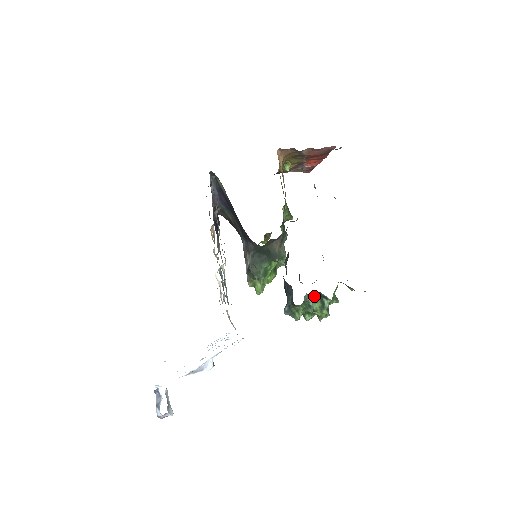
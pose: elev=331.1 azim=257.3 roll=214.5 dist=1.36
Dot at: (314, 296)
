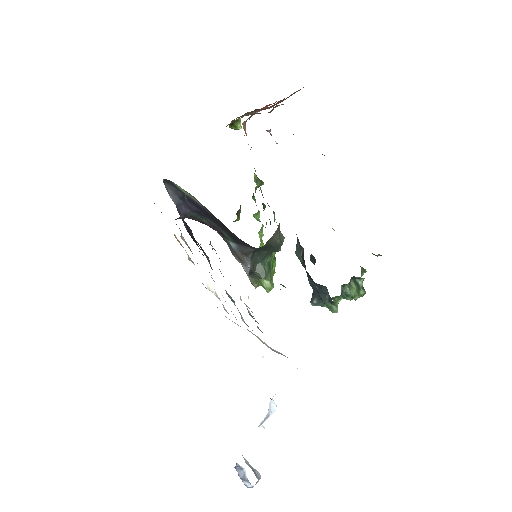
Dot at: (349, 283)
